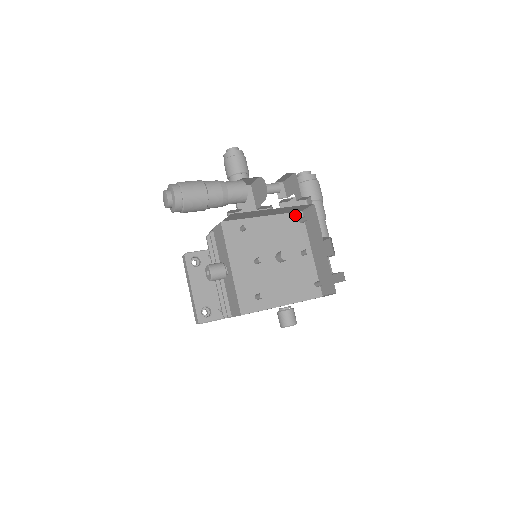
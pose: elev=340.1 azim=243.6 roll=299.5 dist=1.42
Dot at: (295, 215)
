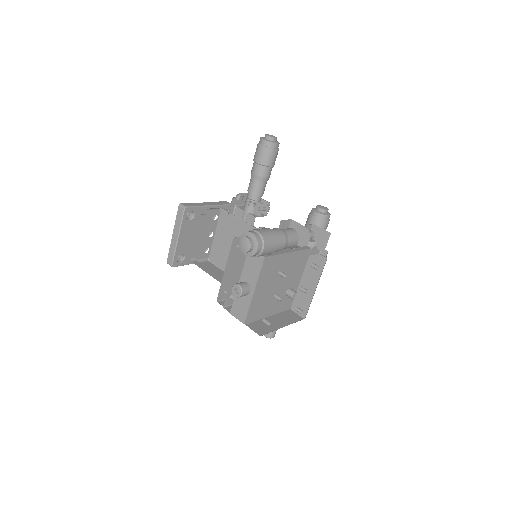
Dot at: occluded
